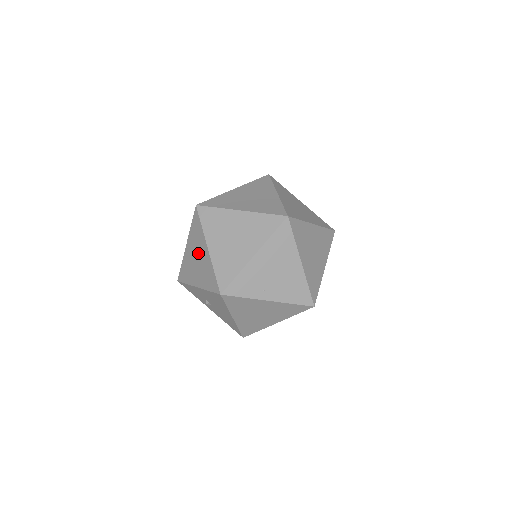
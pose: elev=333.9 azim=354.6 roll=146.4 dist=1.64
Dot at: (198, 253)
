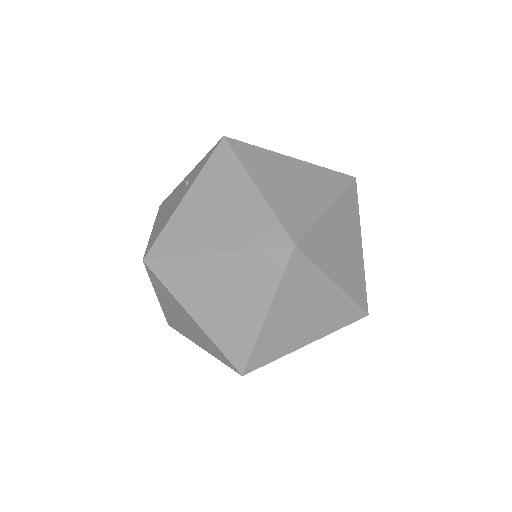
Dot at: (181, 316)
